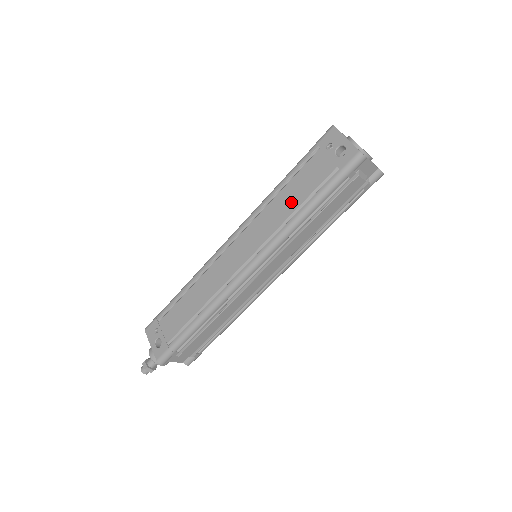
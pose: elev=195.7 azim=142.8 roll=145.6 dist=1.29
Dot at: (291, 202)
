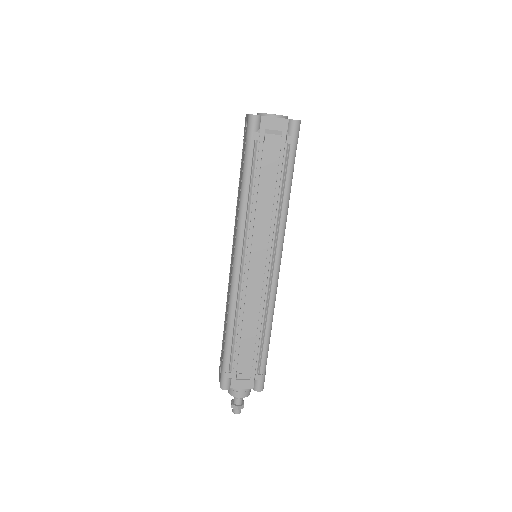
Dot at: (239, 190)
